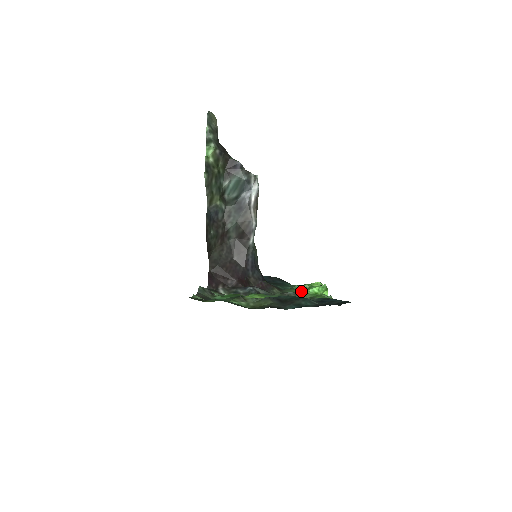
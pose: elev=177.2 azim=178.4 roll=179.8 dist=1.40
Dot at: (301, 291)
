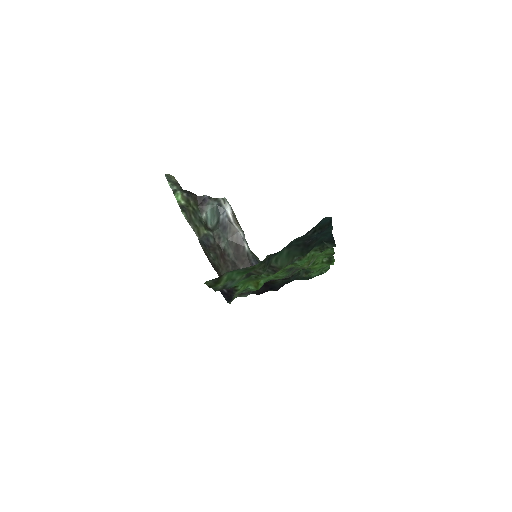
Dot at: occluded
